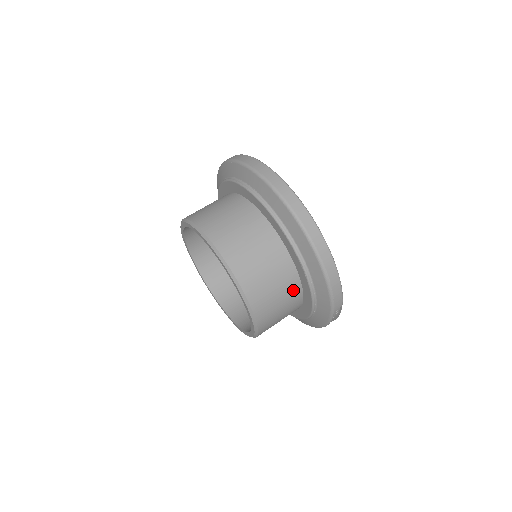
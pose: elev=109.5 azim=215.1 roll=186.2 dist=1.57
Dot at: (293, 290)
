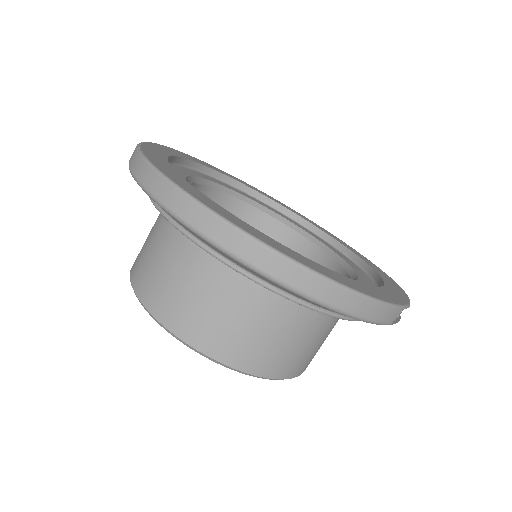
Dot at: (313, 319)
